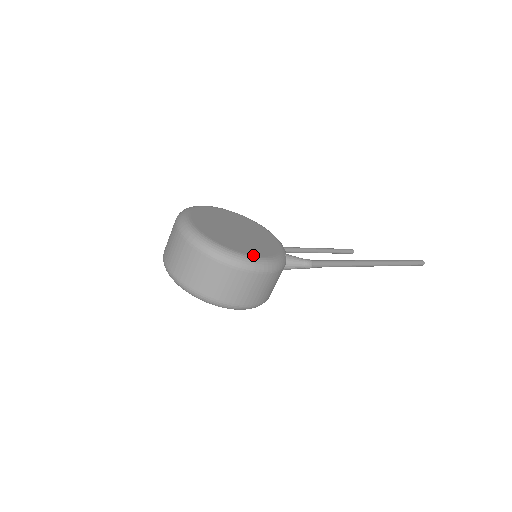
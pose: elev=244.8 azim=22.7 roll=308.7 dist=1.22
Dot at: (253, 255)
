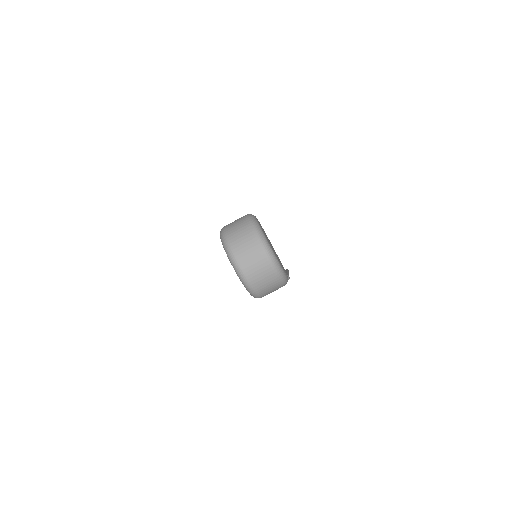
Dot at: occluded
